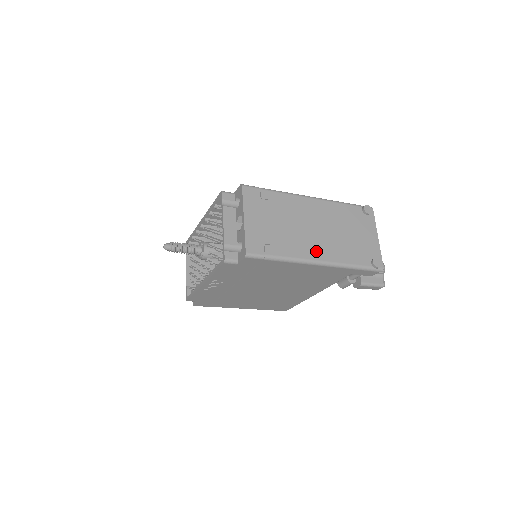
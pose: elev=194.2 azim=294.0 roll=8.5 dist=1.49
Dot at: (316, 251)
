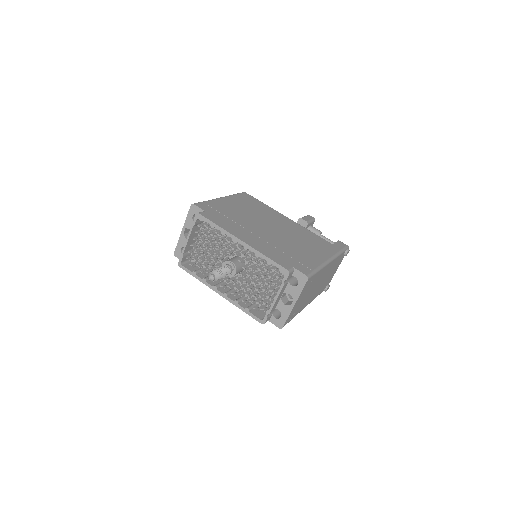
Dot at: (310, 300)
